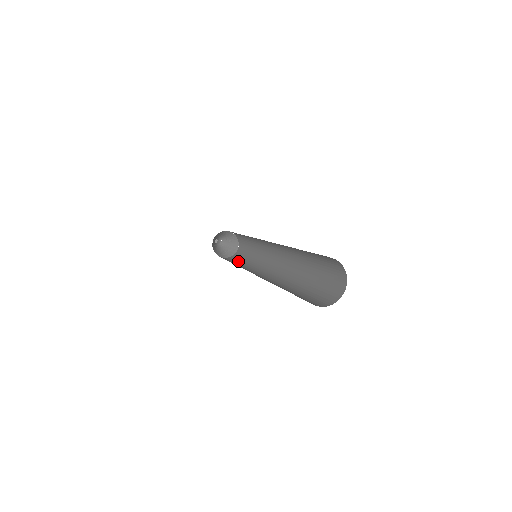
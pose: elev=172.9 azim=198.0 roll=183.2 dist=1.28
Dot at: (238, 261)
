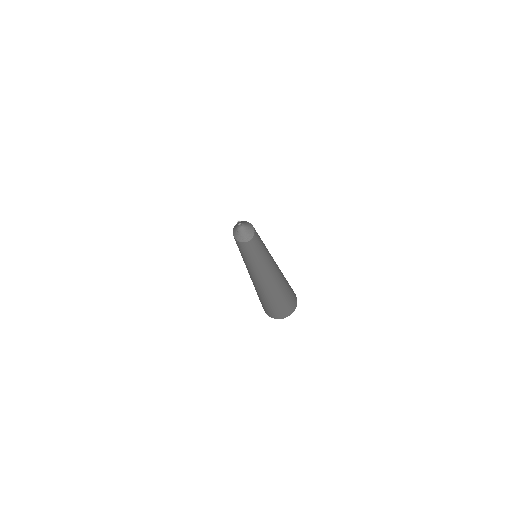
Dot at: (255, 247)
